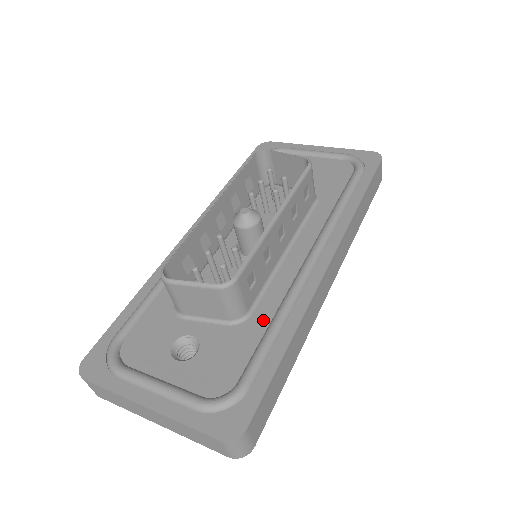
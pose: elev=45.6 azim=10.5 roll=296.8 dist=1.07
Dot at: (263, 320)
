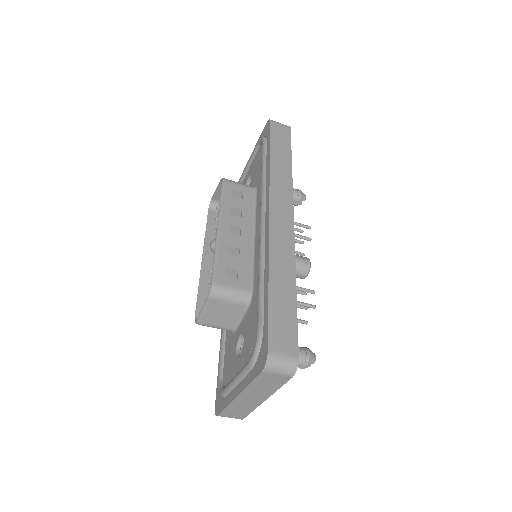
Dot at: (257, 285)
